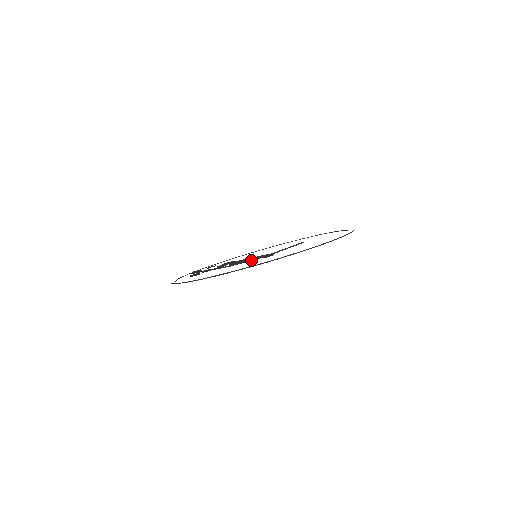
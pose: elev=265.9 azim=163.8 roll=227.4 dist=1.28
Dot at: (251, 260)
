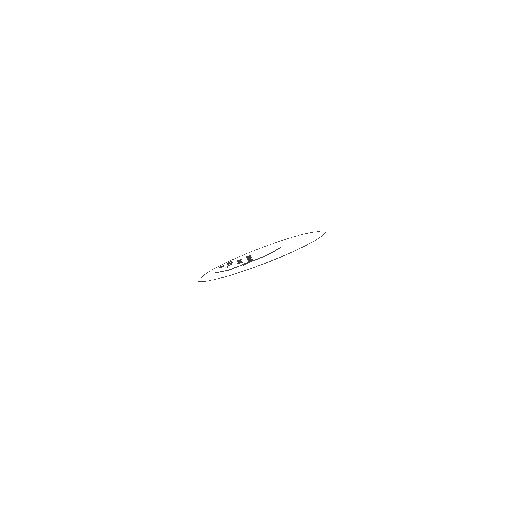
Dot at: (223, 271)
